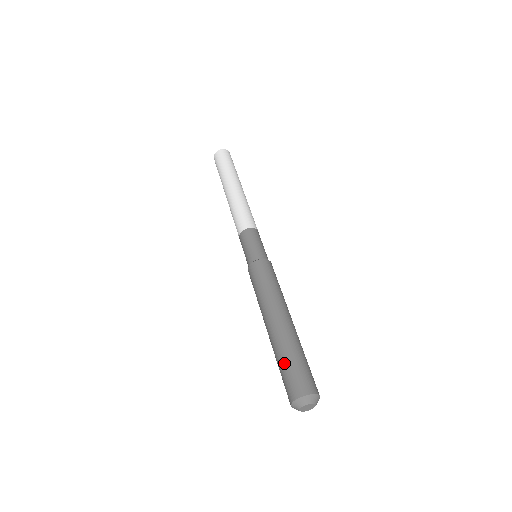
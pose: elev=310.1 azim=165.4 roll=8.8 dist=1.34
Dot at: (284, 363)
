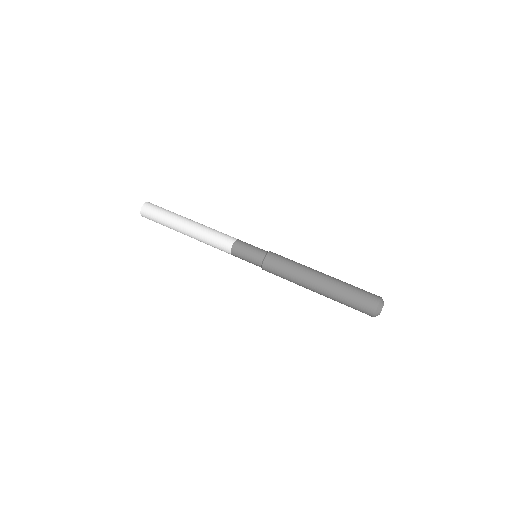
Dot at: (349, 298)
